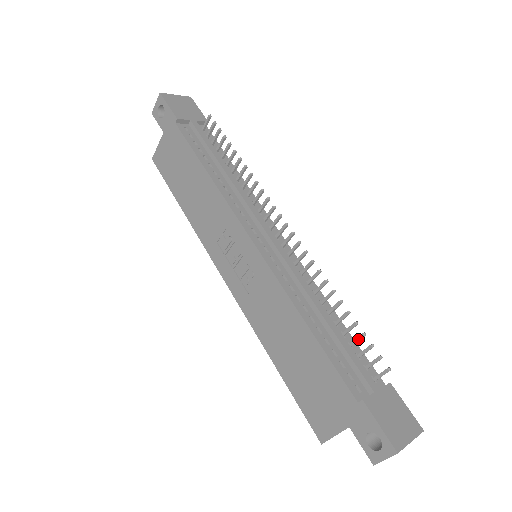
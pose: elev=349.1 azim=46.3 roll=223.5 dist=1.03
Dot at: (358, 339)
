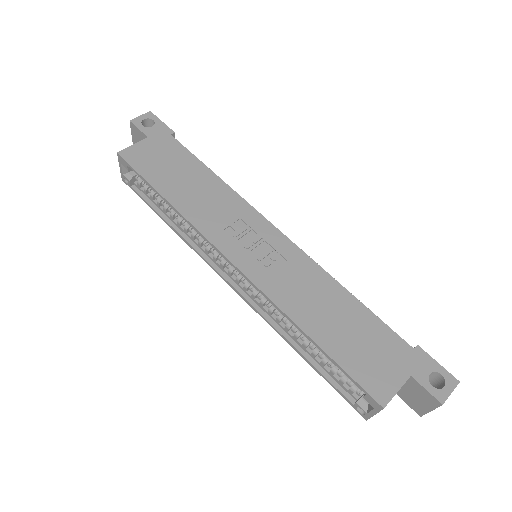
Dot at: occluded
